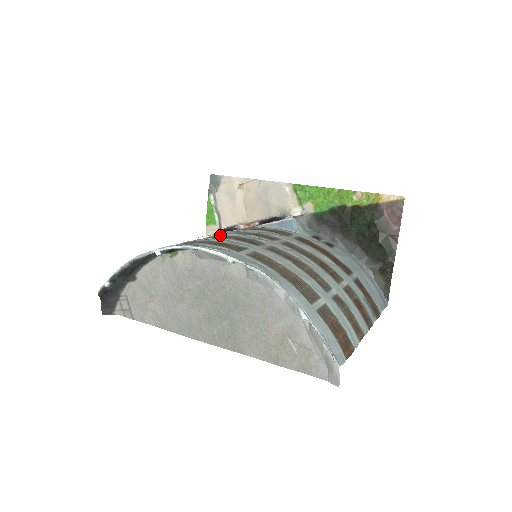
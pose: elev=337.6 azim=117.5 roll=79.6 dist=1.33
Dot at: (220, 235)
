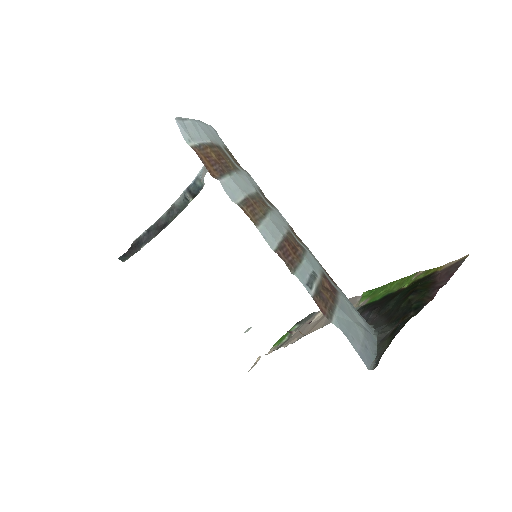
Dot at: occluded
